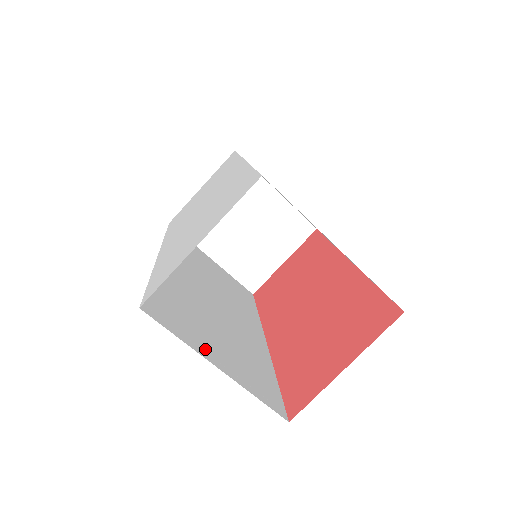
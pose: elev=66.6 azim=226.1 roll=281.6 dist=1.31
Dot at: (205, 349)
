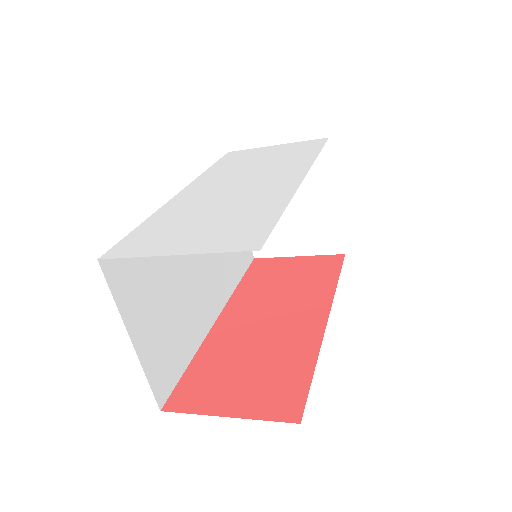
Dot at: (135, 318)
